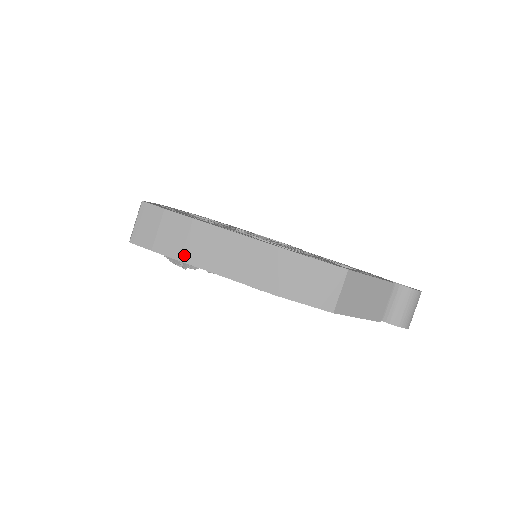
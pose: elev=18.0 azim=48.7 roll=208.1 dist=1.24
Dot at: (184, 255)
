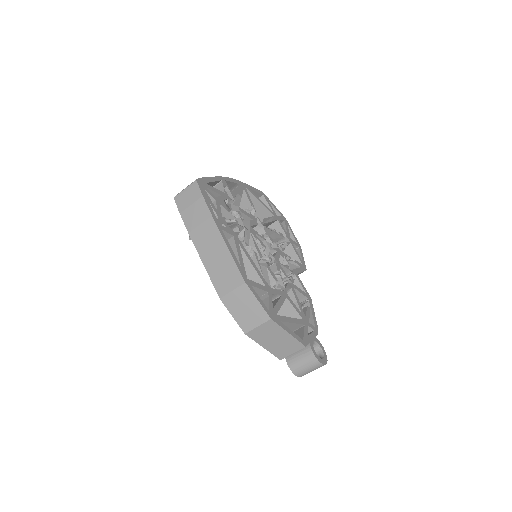
Dot at: (193, 232)
